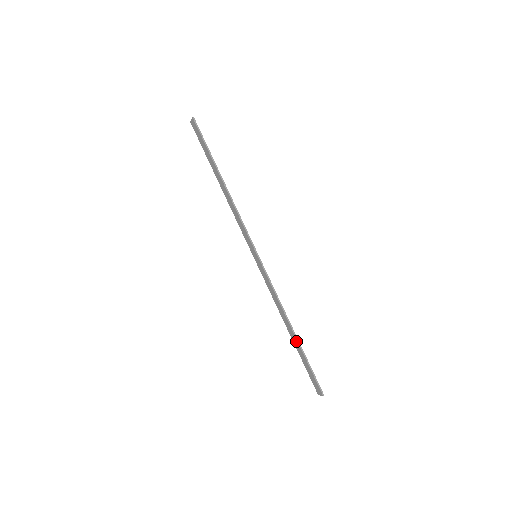
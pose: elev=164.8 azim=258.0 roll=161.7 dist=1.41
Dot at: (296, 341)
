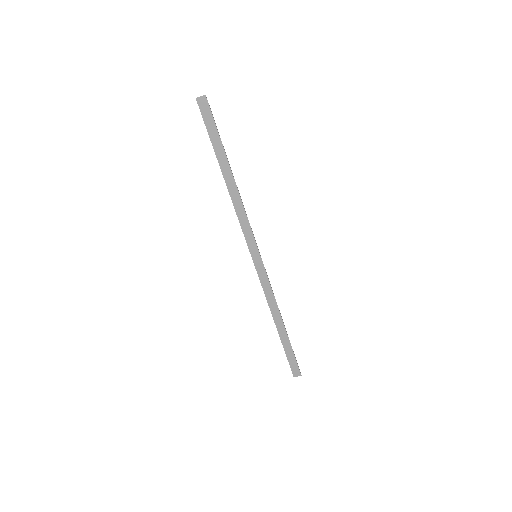
Dot at: (285, 333)
